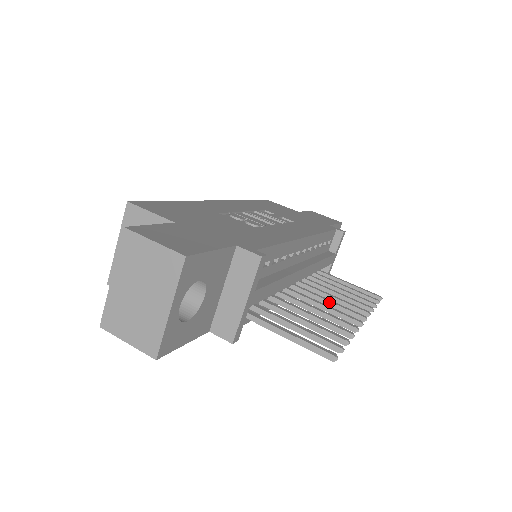
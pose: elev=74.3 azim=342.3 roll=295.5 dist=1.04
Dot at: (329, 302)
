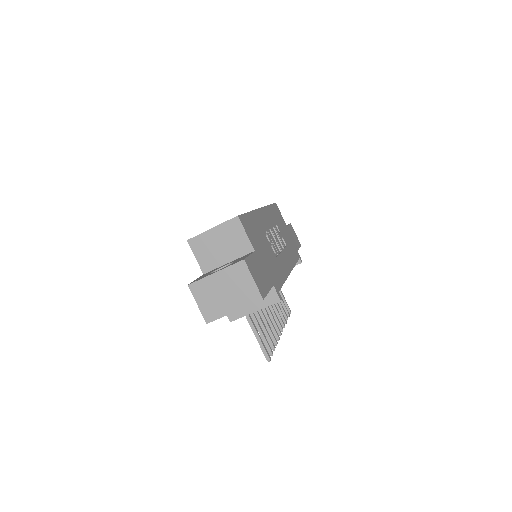
Dot at: (272, 309)
